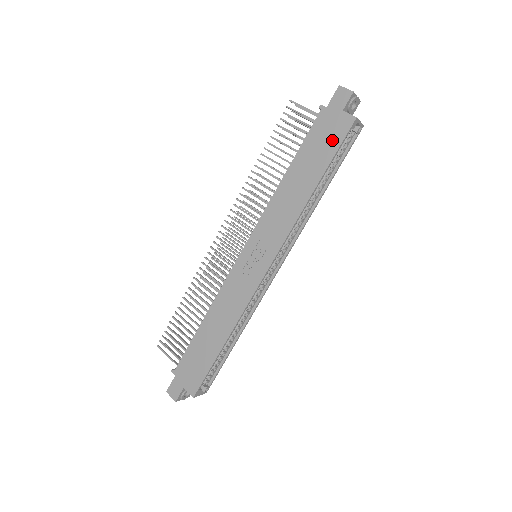
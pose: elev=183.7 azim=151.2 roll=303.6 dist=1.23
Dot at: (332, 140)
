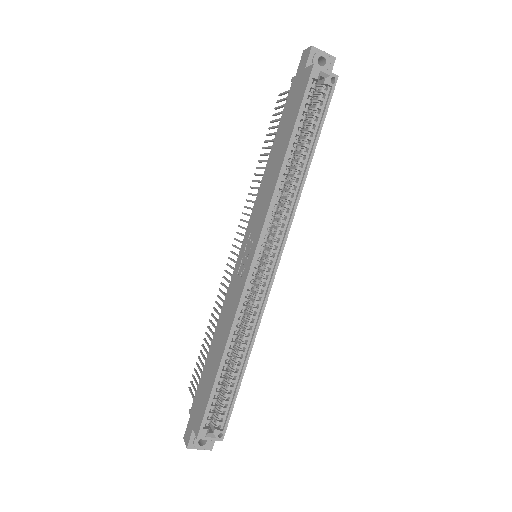
Dot at: (298, 99)
